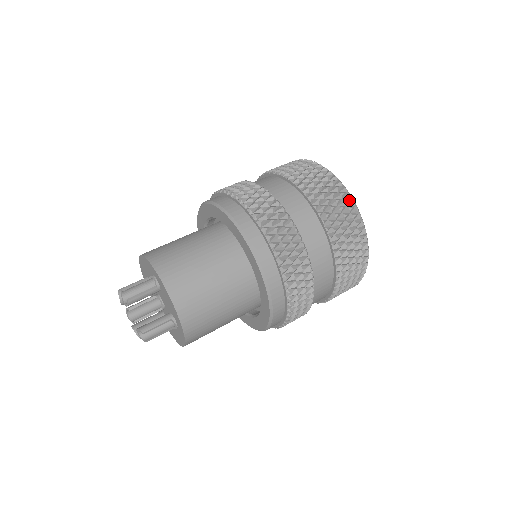
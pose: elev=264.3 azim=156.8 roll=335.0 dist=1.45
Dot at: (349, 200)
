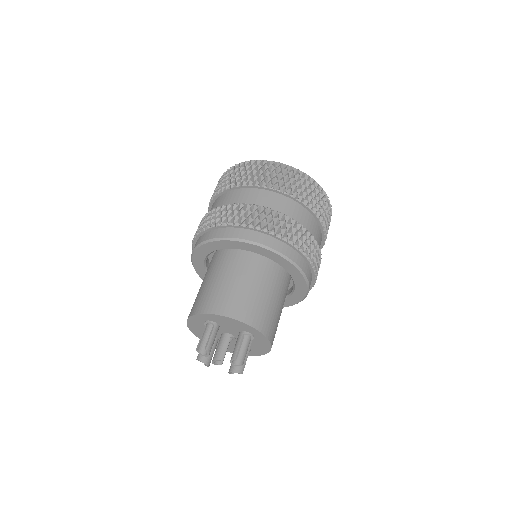
Dot at: (331, 214)
